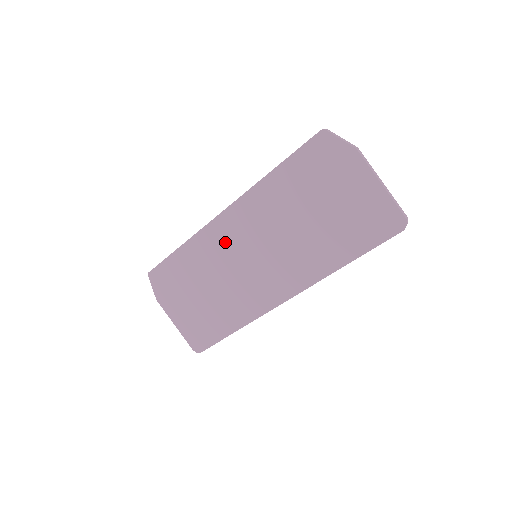
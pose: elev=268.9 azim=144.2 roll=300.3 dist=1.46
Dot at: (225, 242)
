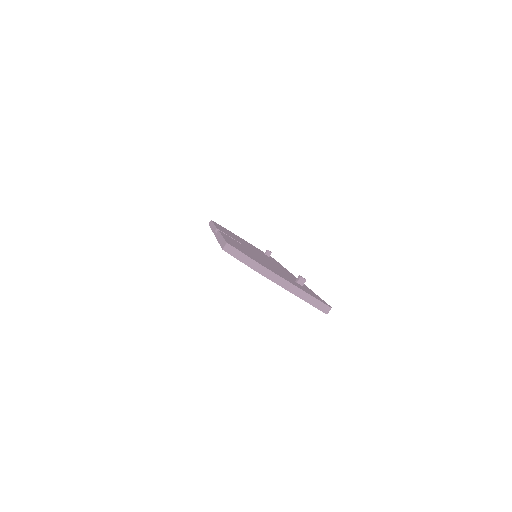
Dot at: occluded
